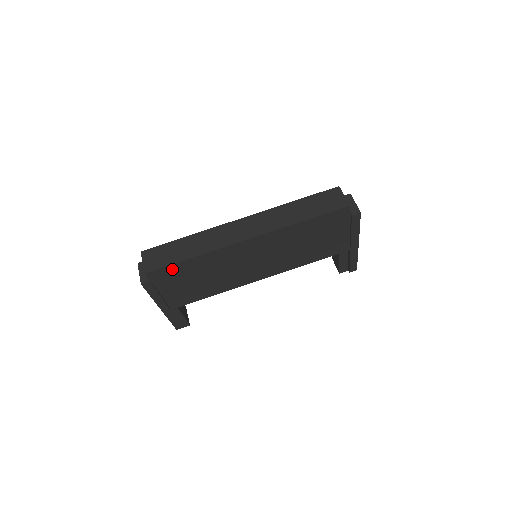
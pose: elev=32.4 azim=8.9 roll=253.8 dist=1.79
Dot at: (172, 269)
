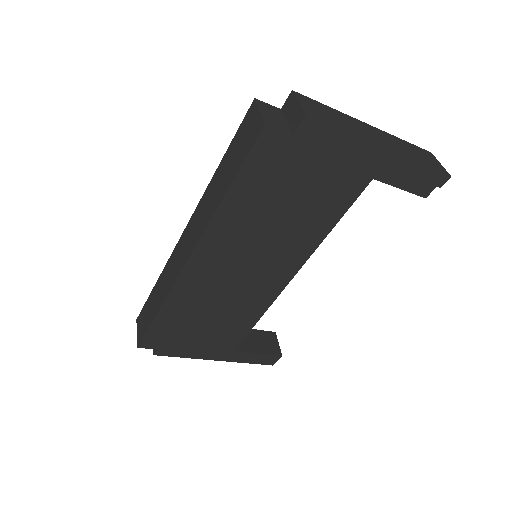
Dot at: (158, 330)
